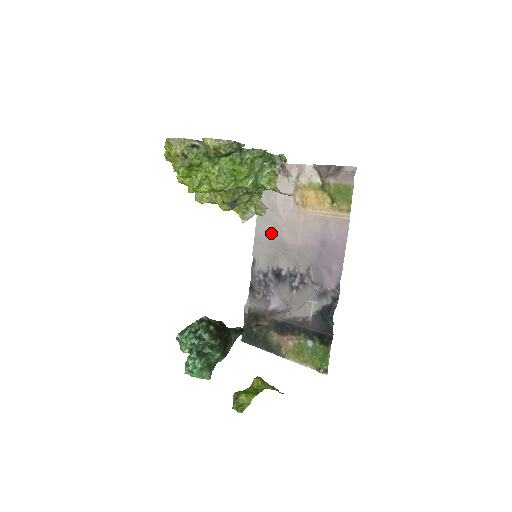
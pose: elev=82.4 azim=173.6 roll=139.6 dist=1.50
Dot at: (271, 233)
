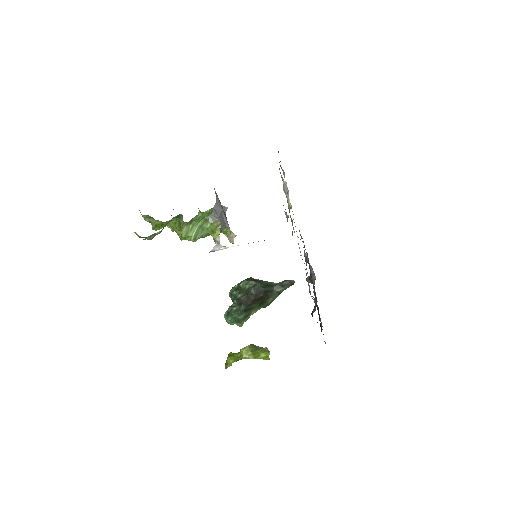
Dot at: occluded
